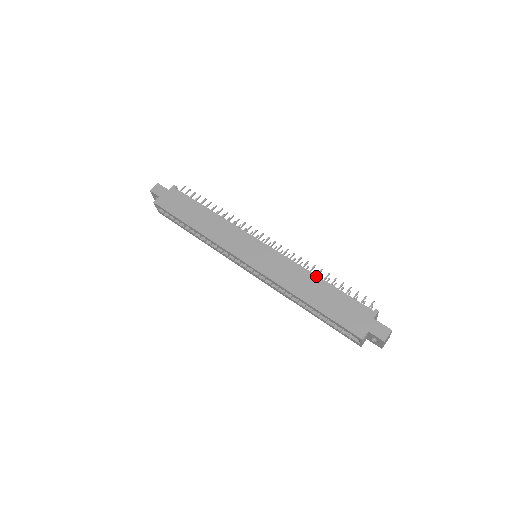
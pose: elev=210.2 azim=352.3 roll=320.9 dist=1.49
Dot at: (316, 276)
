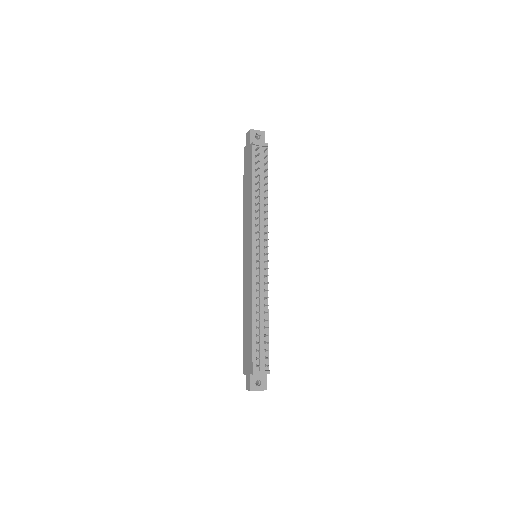
Dot at: (252, 313)
